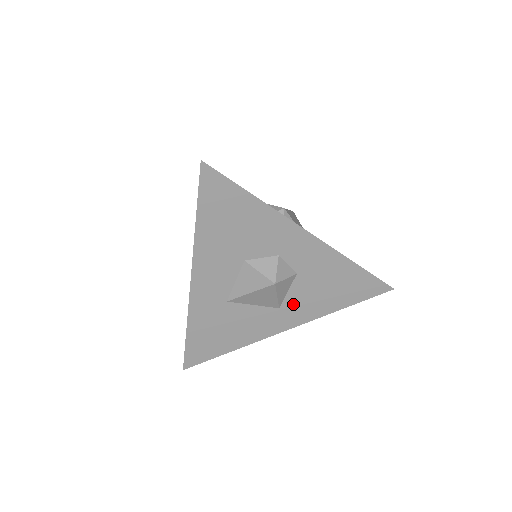
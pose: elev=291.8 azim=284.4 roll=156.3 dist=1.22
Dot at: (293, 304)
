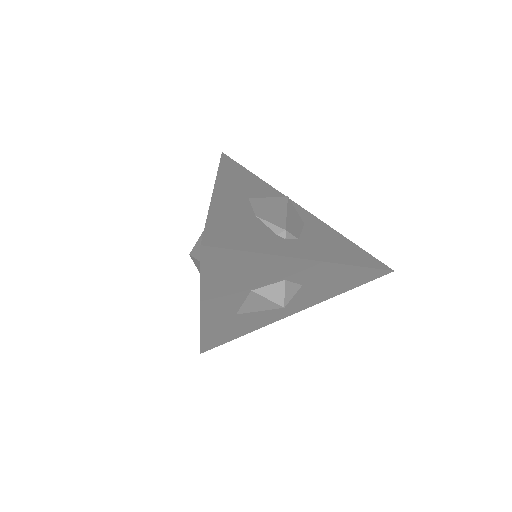
Dot at: (298, 301)
